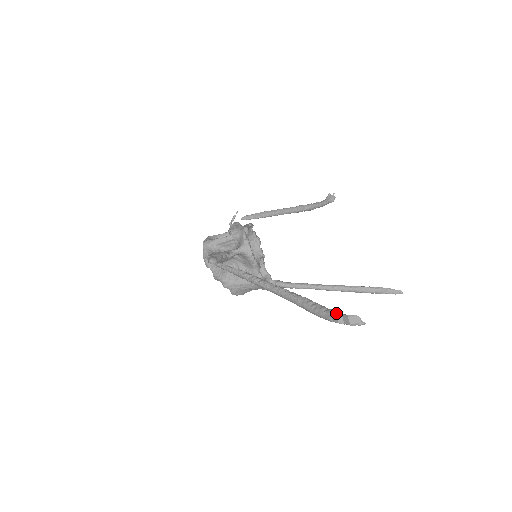
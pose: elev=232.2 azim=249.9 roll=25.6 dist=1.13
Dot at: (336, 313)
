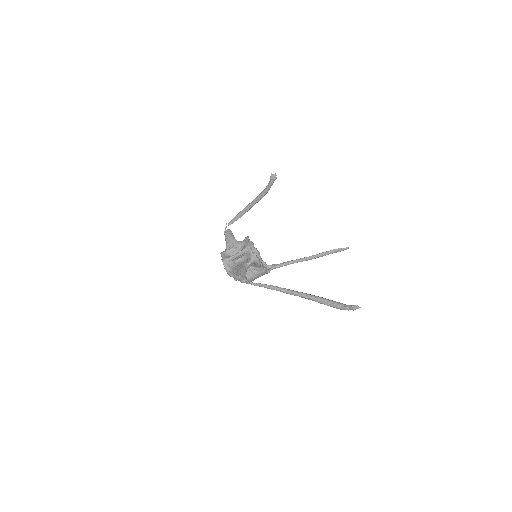
Dot at: (344, 305)
